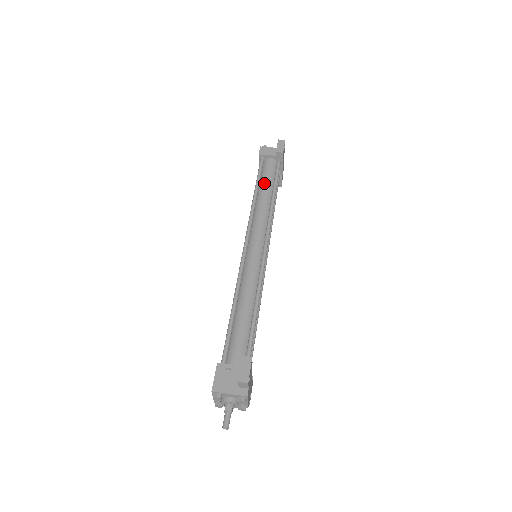
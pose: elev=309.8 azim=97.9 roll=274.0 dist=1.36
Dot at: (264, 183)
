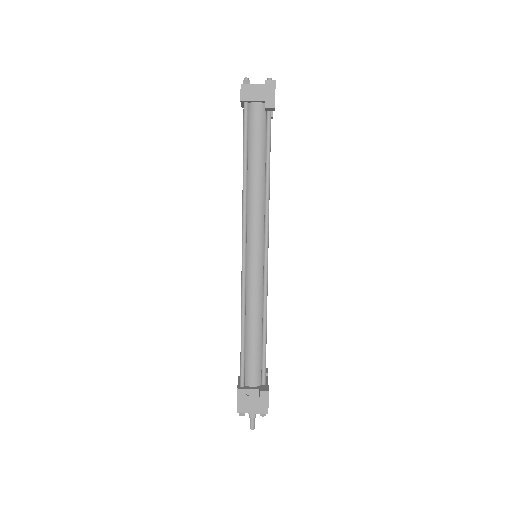
Dot at: (253, 152)
